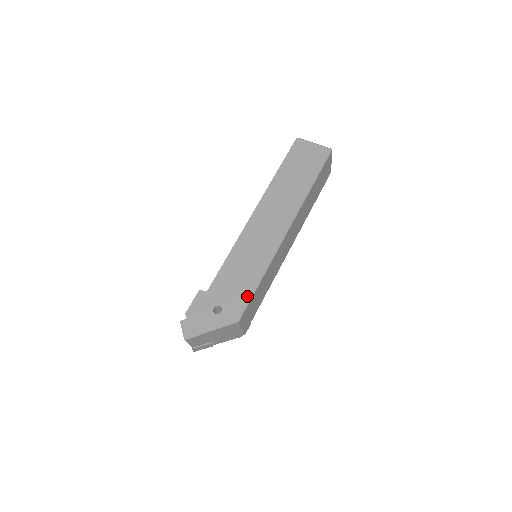
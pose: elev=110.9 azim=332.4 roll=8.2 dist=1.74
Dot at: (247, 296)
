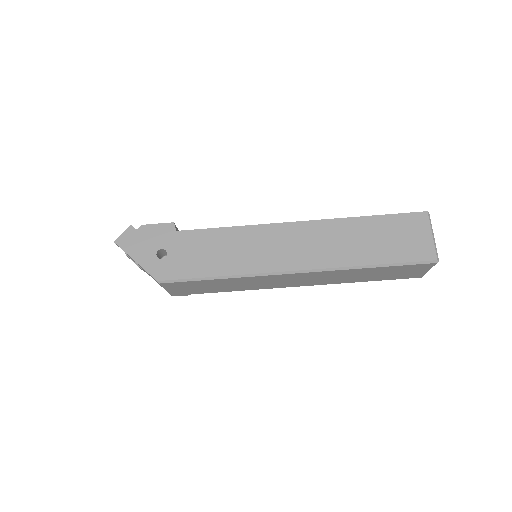
Dot at: (192, 275)
